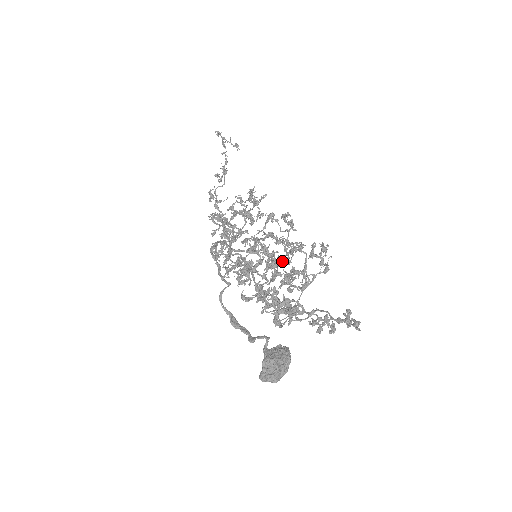
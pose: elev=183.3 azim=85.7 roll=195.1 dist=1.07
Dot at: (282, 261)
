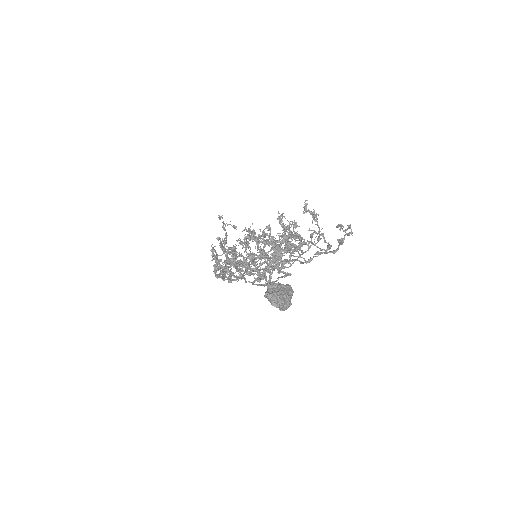
Dot at: occluded
